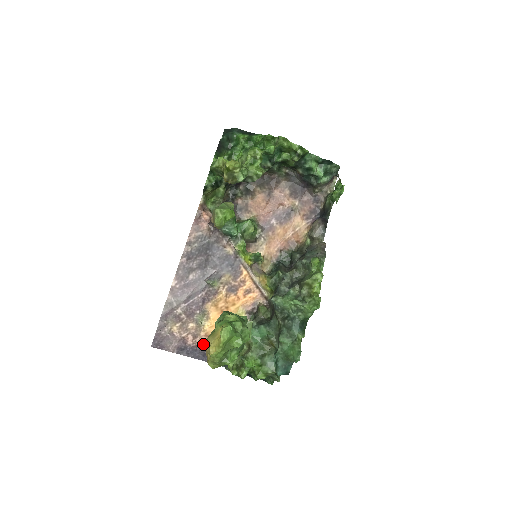
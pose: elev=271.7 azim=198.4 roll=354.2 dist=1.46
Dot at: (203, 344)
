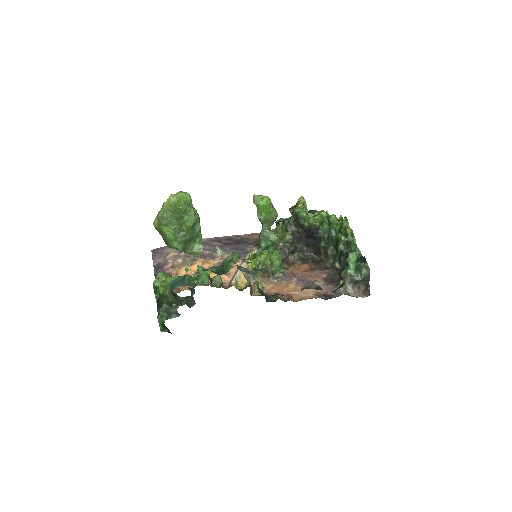
Dot at: occluded
